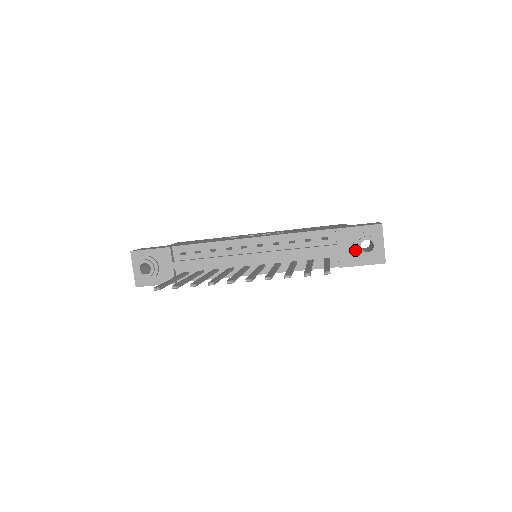
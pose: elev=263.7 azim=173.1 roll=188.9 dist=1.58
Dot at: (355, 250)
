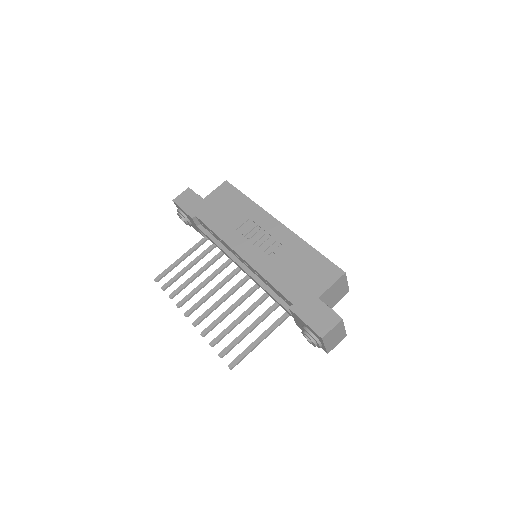
Dot at: occluded
